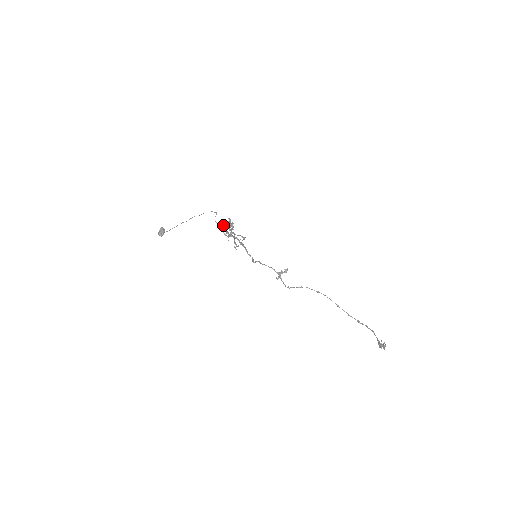
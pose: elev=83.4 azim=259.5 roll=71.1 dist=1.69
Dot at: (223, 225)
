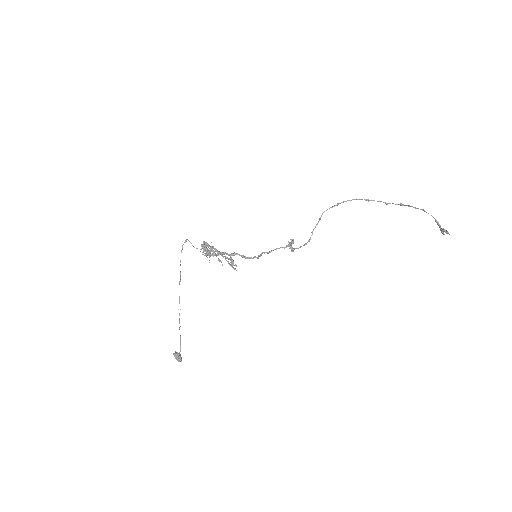
Dot at: occluded
